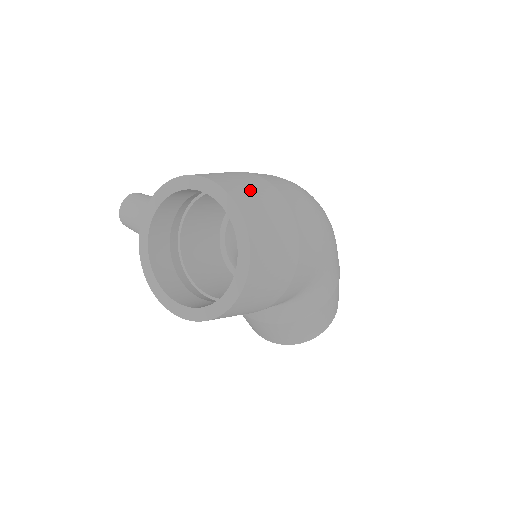
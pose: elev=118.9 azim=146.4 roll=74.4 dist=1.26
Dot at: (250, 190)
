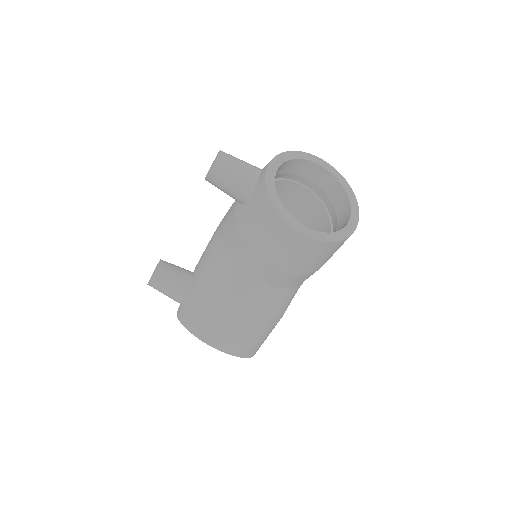
Dot at: occluded
